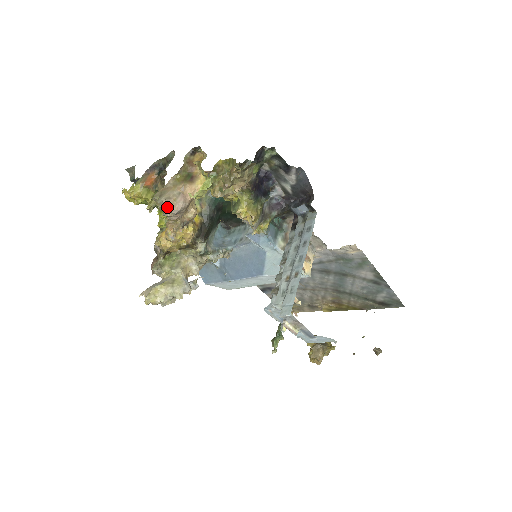
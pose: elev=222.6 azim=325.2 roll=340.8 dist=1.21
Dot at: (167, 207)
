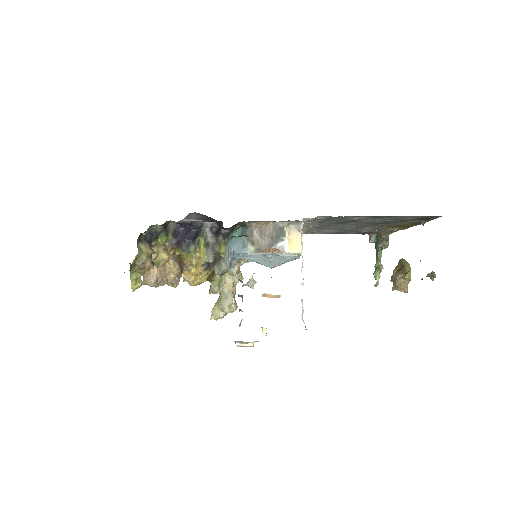
Dot at: (149, 285)
